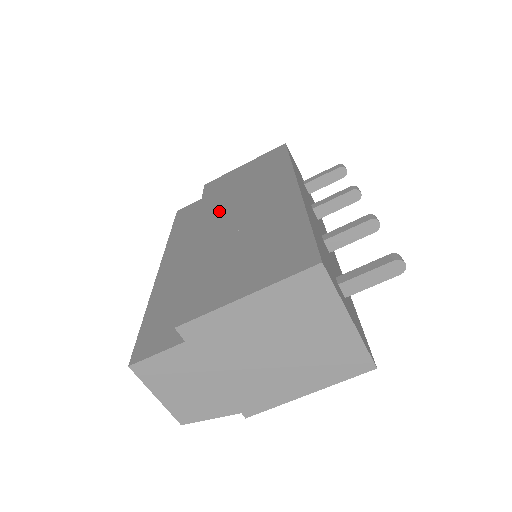
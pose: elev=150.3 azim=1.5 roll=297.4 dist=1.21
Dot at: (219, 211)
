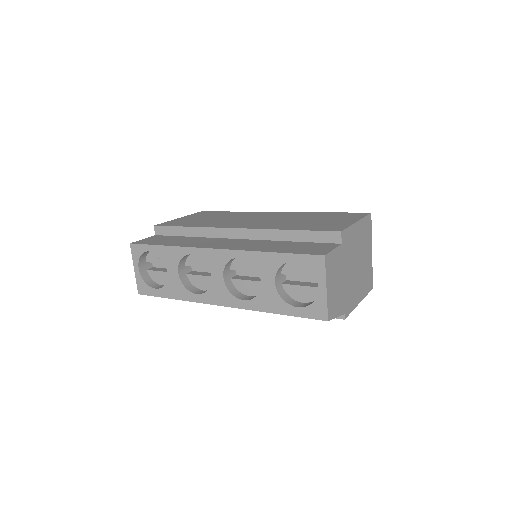
Dot at: (228, 223)
